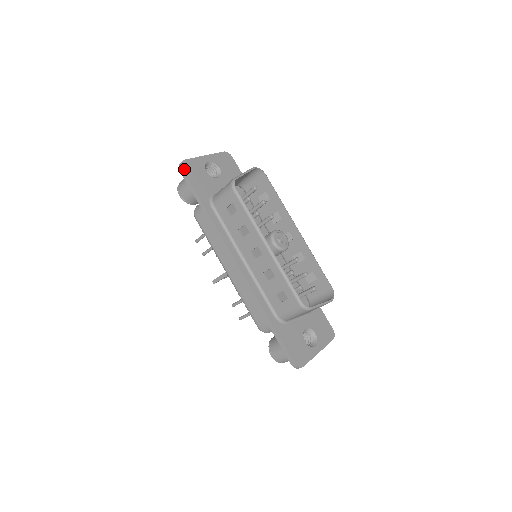
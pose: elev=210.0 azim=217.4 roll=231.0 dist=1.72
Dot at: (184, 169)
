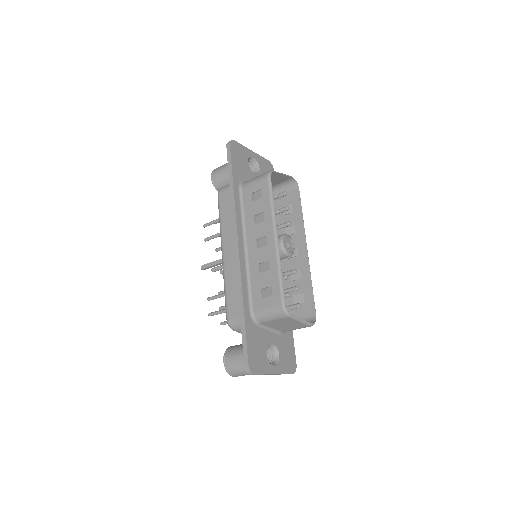
Dot at: (231, 146)
